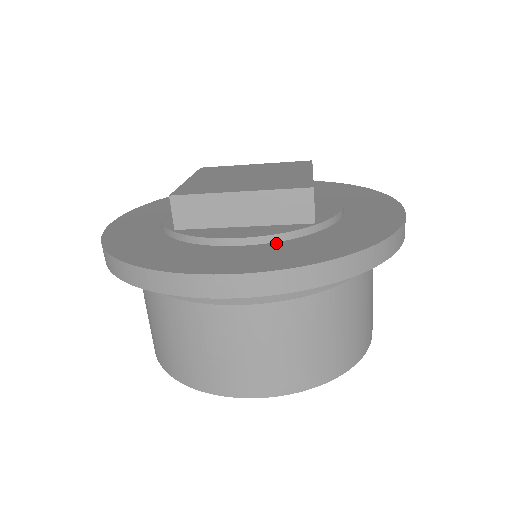
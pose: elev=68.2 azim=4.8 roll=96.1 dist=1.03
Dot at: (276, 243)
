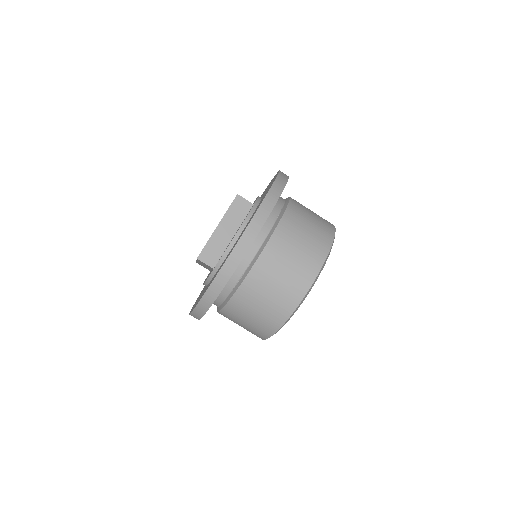
Dot at: occluded
